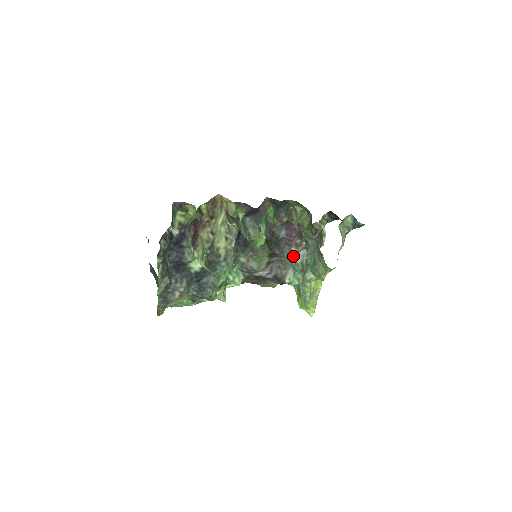
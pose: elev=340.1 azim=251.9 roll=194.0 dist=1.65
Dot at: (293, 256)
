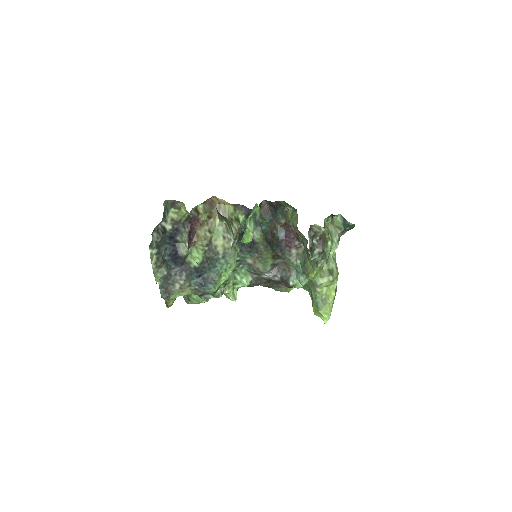
Dot at: (294, 258)
